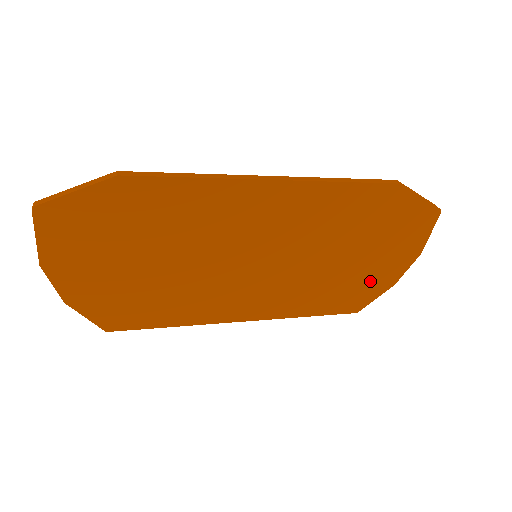
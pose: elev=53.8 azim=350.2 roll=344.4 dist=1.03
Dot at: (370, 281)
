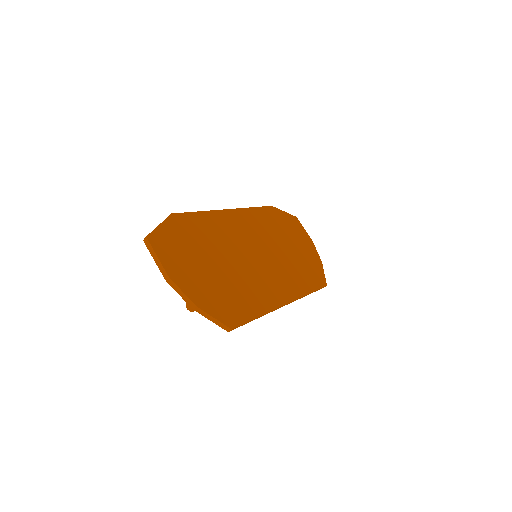
Dot at: (311, 262)
